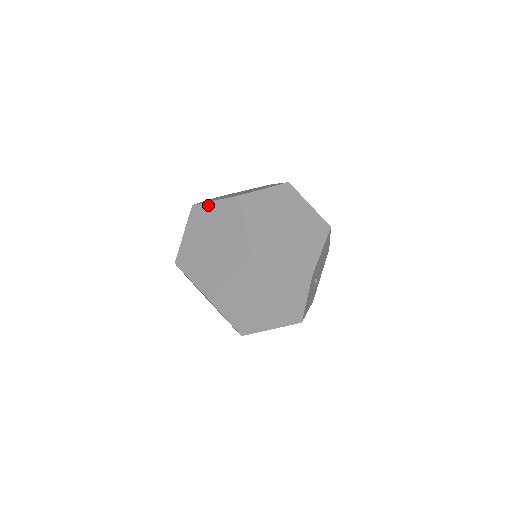
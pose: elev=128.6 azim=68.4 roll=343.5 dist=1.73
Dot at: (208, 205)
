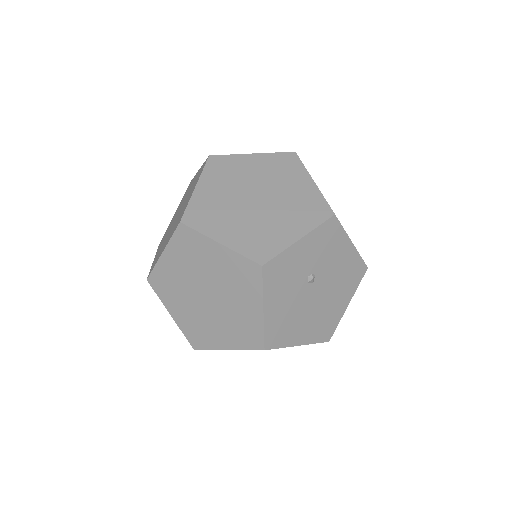
Dot at: occluded
